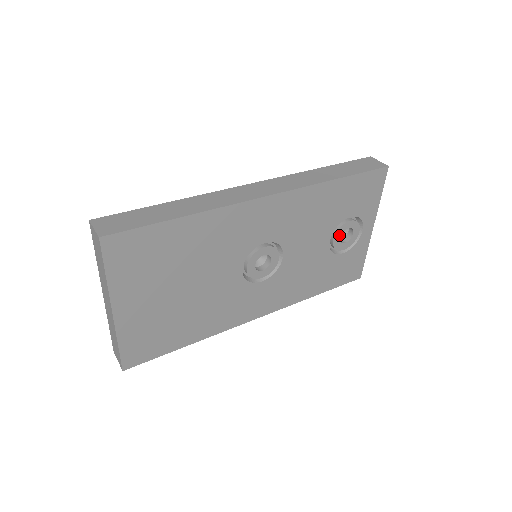
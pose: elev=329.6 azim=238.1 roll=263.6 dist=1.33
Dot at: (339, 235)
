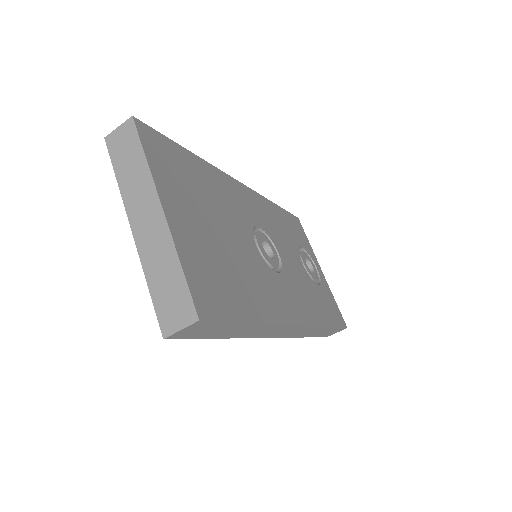
Dot at: (305, 261)
